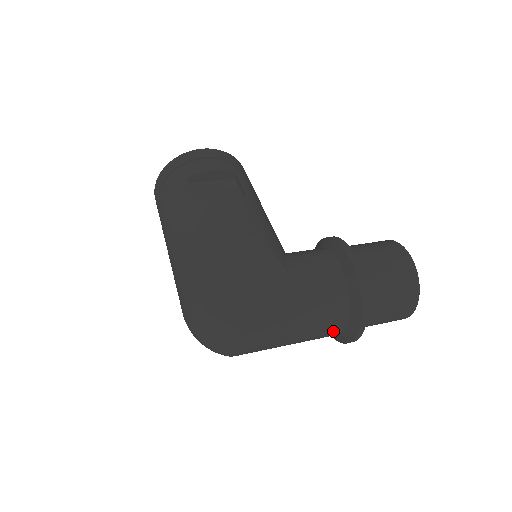
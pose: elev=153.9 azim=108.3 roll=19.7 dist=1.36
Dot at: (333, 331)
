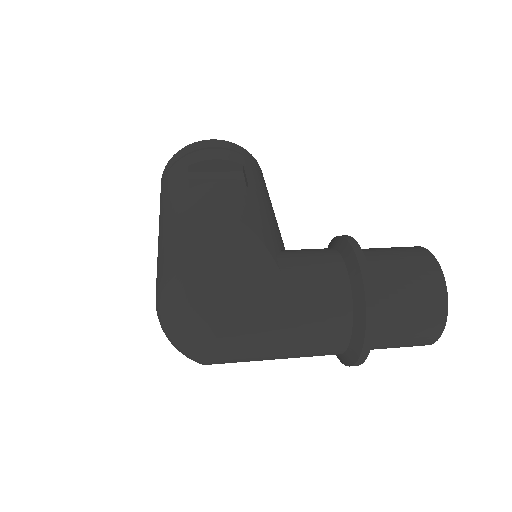
Dot at: (332, 347)
